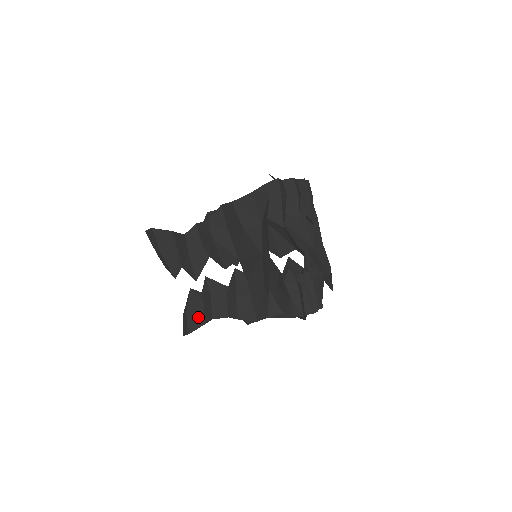
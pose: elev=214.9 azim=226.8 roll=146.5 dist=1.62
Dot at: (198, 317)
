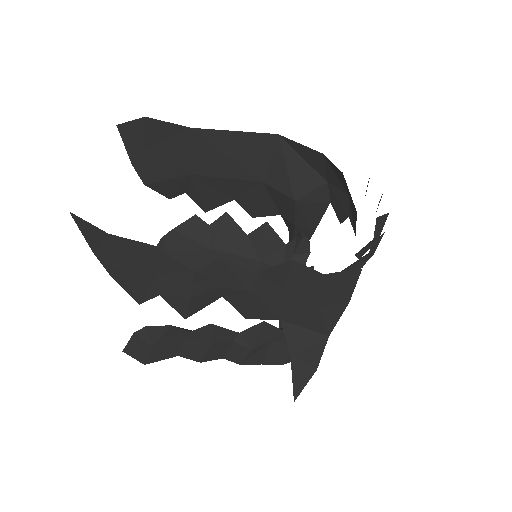
Dot at: (170, 351)
